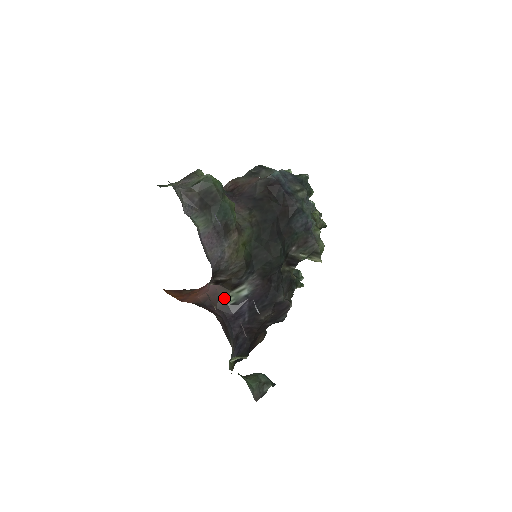
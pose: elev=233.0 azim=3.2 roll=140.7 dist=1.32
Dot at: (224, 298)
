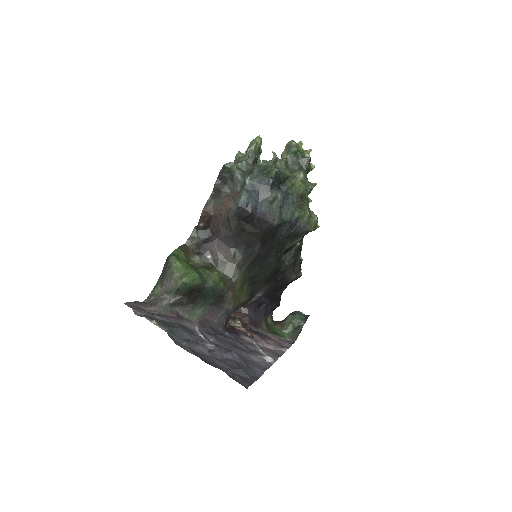
Dot at: occluded
